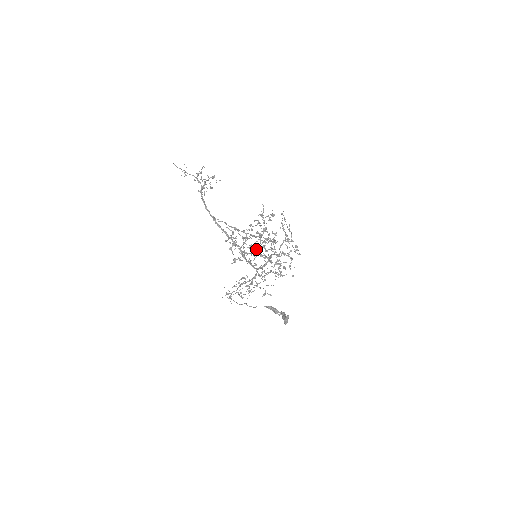
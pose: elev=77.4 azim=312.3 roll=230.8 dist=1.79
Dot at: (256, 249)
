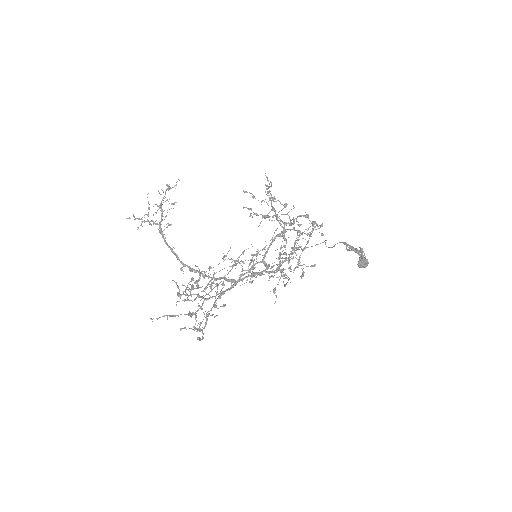
Dot at: occluded
